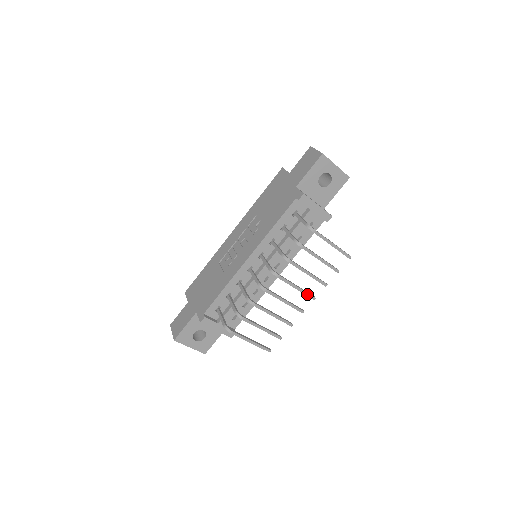
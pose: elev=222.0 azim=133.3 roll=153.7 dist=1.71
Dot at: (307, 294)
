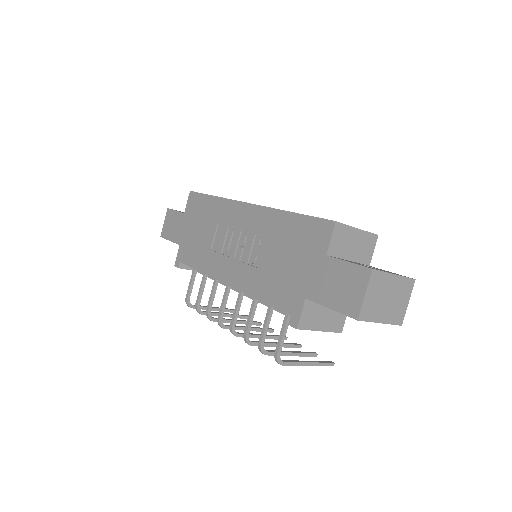
Dot at: (275, 339)
